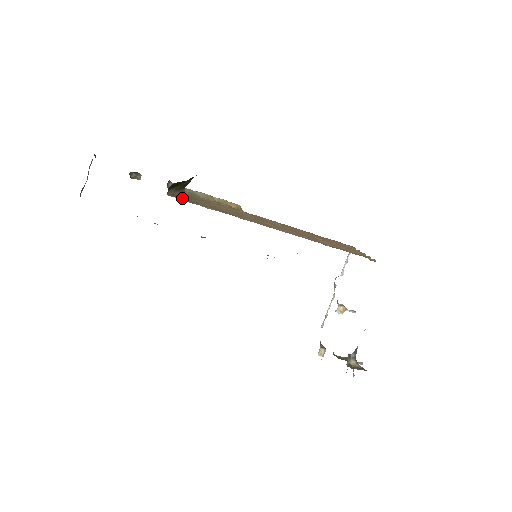
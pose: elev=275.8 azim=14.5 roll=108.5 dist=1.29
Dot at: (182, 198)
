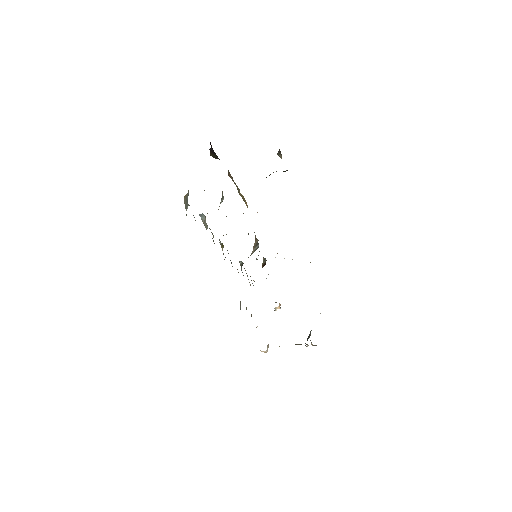
Dot at: occluded
